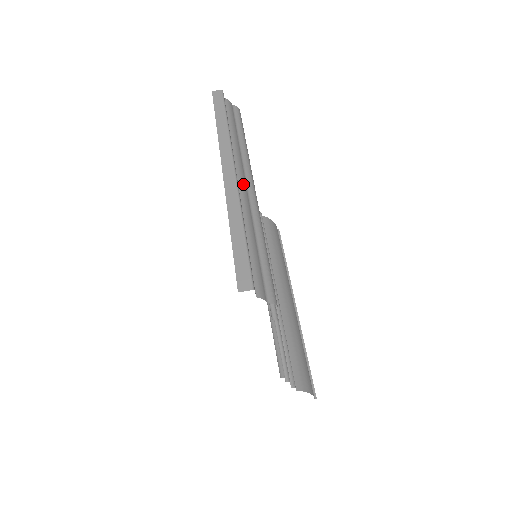
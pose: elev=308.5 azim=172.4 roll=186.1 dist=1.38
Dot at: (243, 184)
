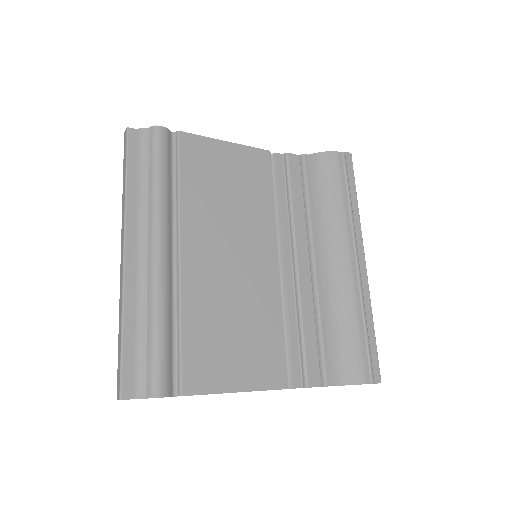
Dot at: (140, 257)
